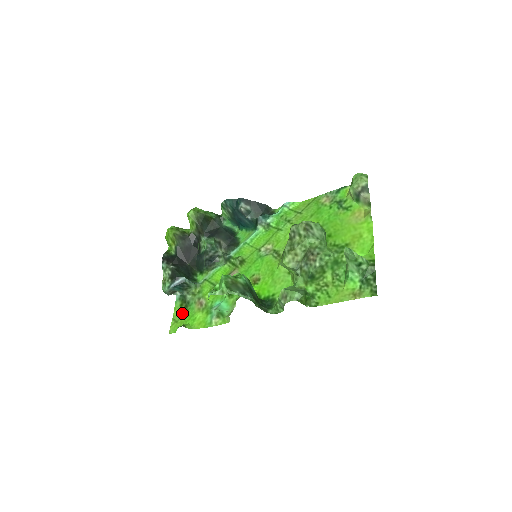
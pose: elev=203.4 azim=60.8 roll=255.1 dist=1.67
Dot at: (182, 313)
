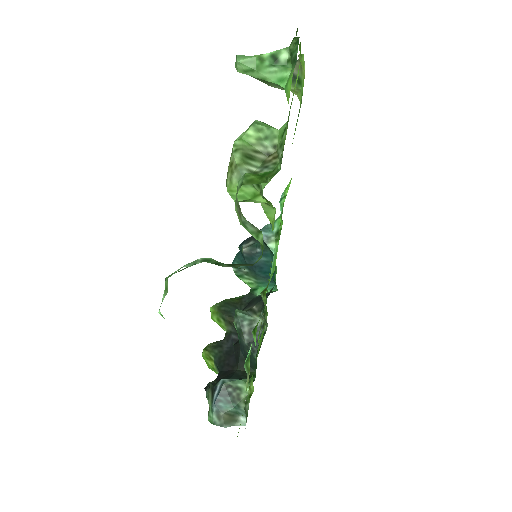
Dot at: occluded
